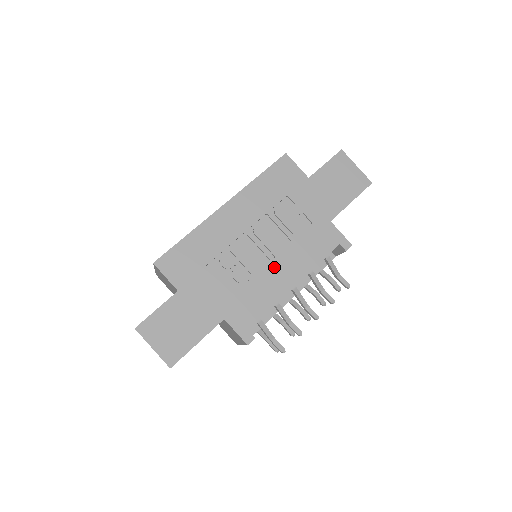
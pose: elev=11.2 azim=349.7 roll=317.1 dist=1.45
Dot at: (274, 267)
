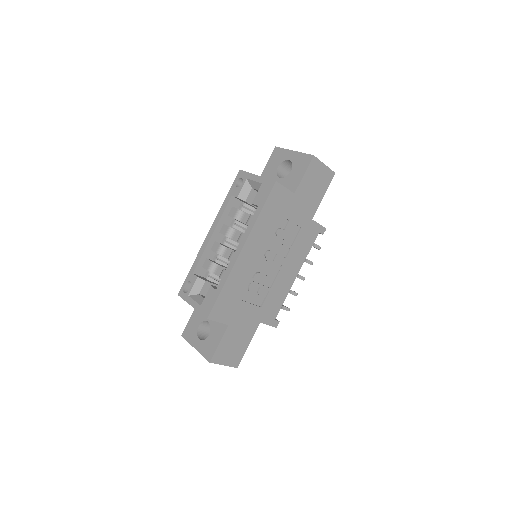
Dot at: (283, 273)
